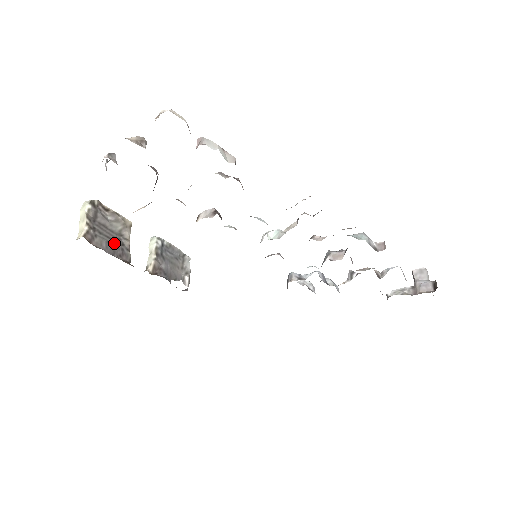
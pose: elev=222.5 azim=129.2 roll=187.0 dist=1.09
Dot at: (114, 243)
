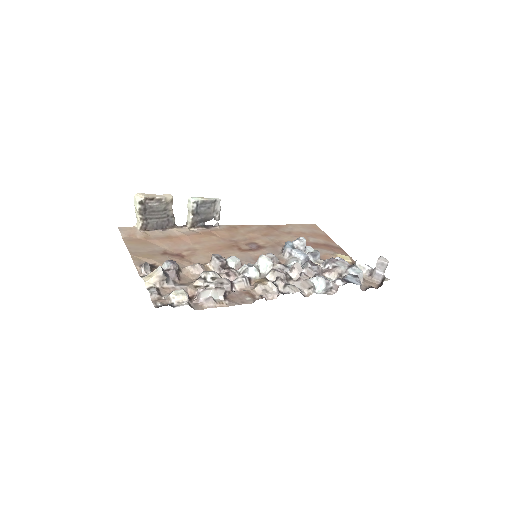
Dot at: (162, 219)
